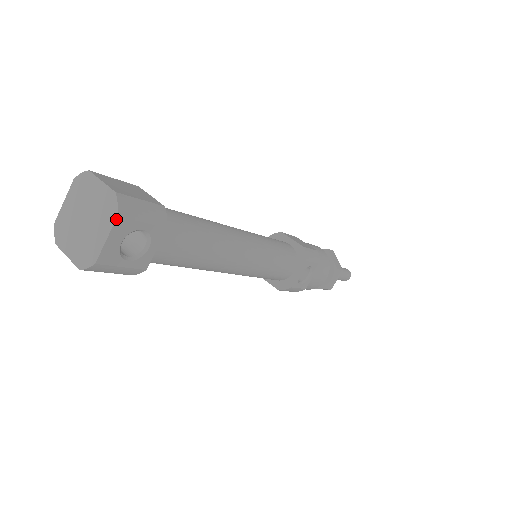
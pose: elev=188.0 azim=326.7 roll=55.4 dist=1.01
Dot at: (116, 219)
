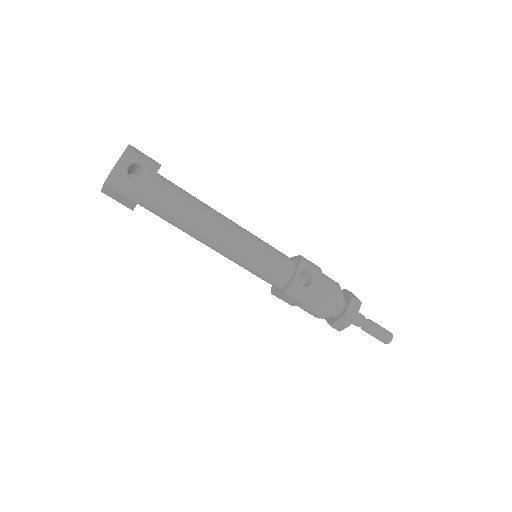
Dot at: (125, 150)
